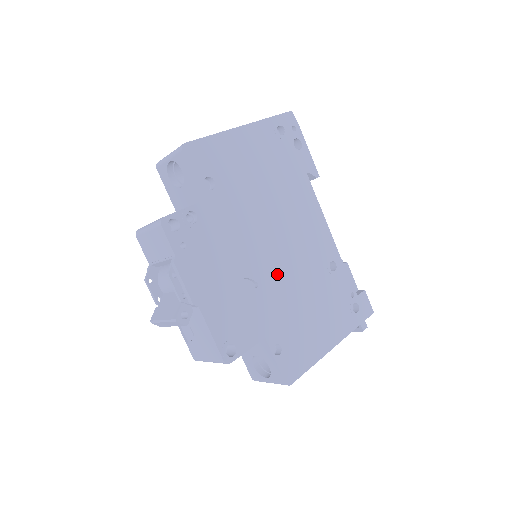
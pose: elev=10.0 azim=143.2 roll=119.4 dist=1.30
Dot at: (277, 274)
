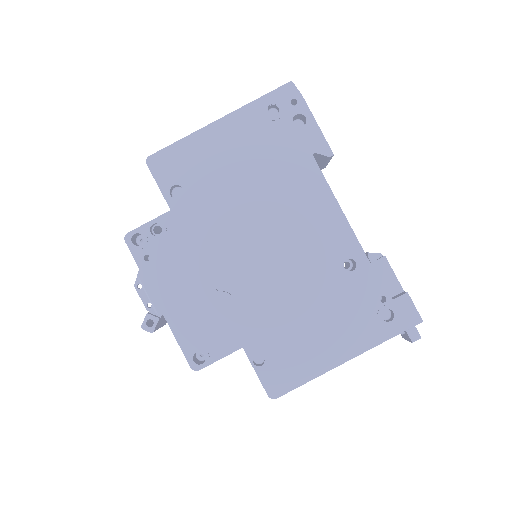
Dot at: (261, 279)
